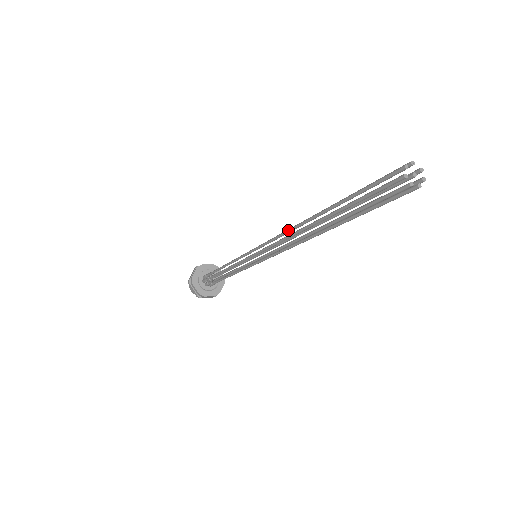
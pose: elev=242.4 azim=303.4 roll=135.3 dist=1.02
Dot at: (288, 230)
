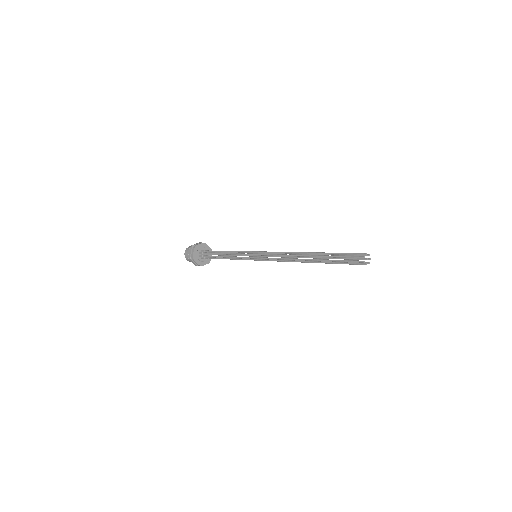
Dot at: (288, 256)
